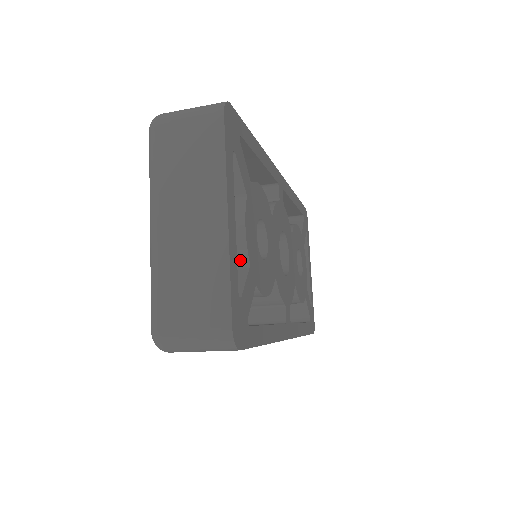
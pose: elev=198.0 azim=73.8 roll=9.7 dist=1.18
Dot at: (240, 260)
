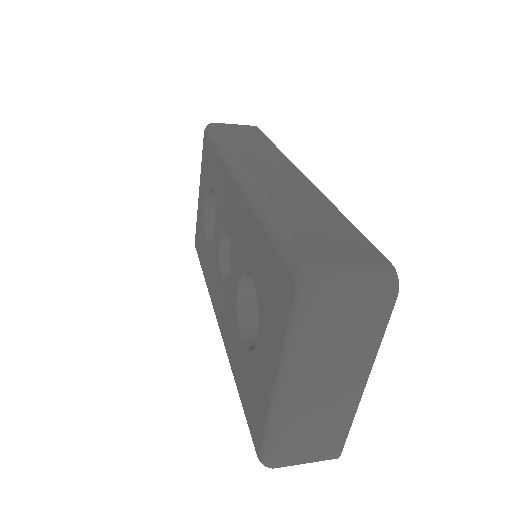
Dot at: occluded
